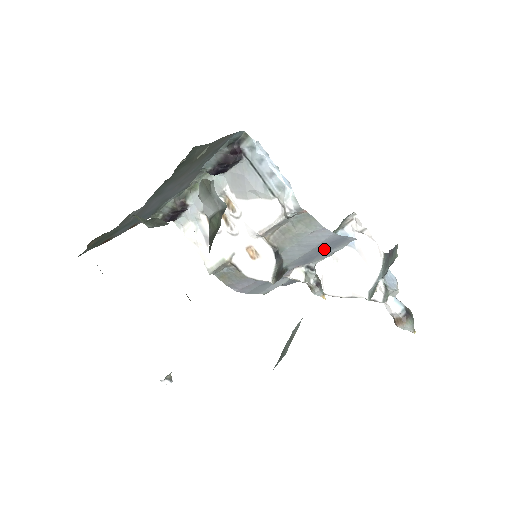
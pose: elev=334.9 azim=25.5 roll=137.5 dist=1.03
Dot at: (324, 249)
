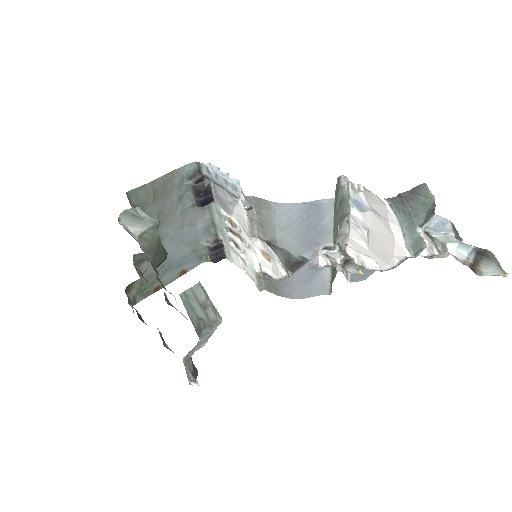
Dot at: (312, 223)
